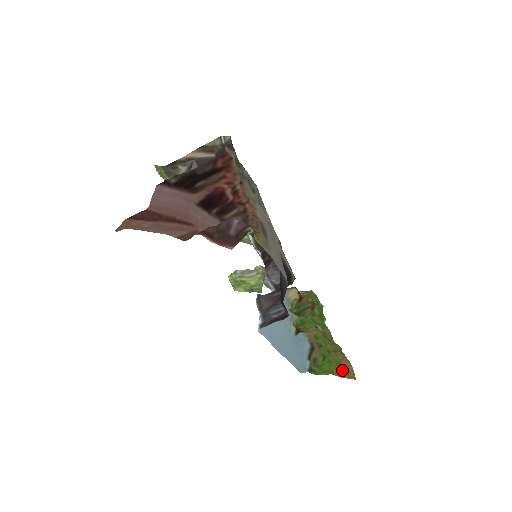
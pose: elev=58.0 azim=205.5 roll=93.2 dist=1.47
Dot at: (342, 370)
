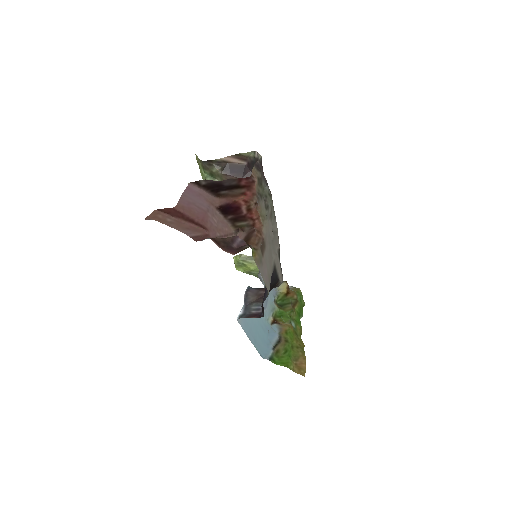
Dot at: (297, 365)
